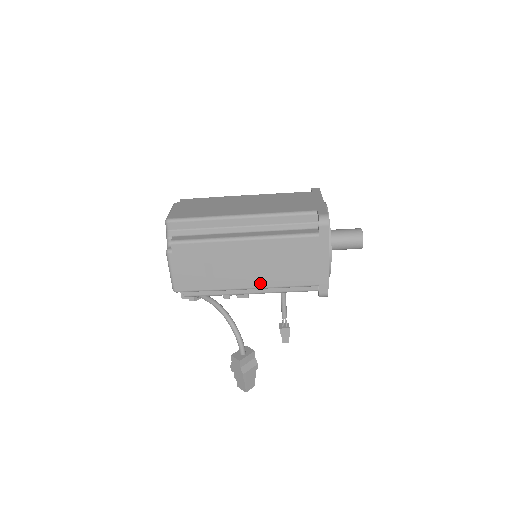
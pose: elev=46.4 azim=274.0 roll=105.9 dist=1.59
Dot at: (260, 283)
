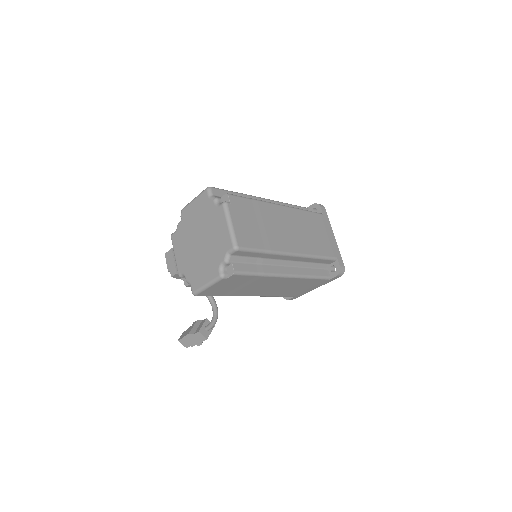
Dot at: (263, 295)
